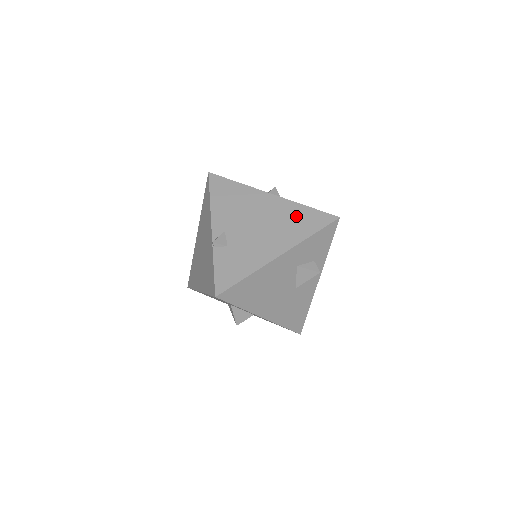
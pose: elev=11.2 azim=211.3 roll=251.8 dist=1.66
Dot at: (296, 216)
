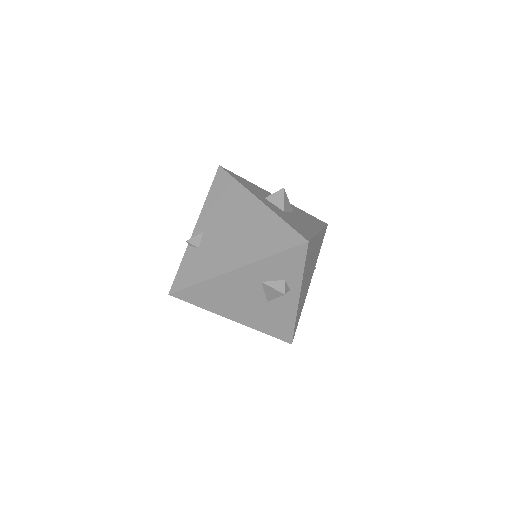
Dot at: (268, 230)
